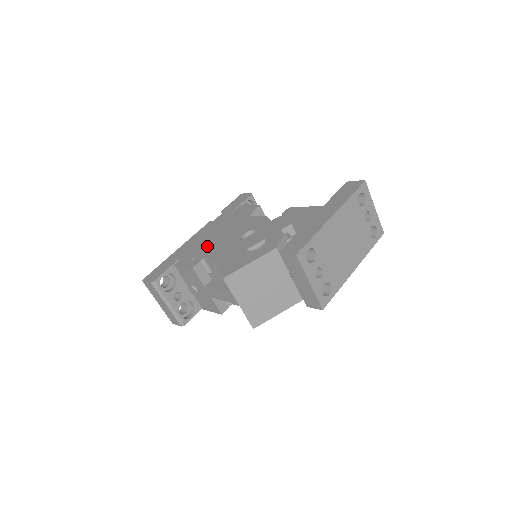
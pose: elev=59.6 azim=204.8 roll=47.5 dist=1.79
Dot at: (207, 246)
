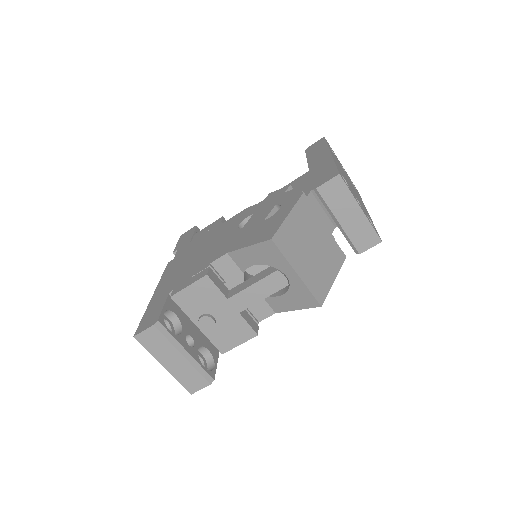
Dot at: (199, 261)
